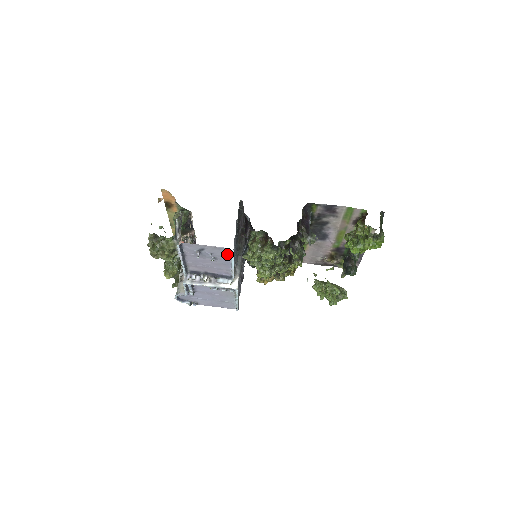
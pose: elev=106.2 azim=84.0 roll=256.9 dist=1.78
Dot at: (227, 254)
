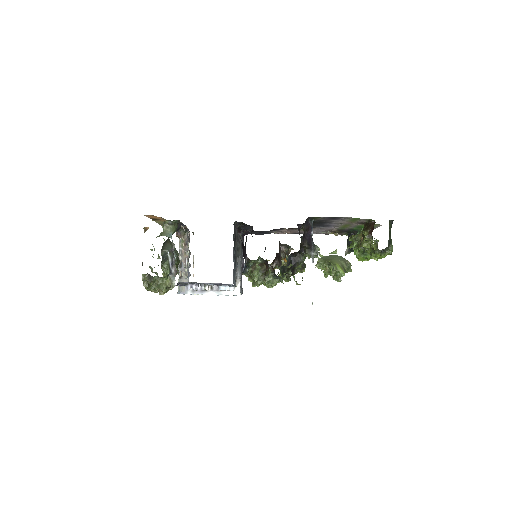
Dot at: occluded
